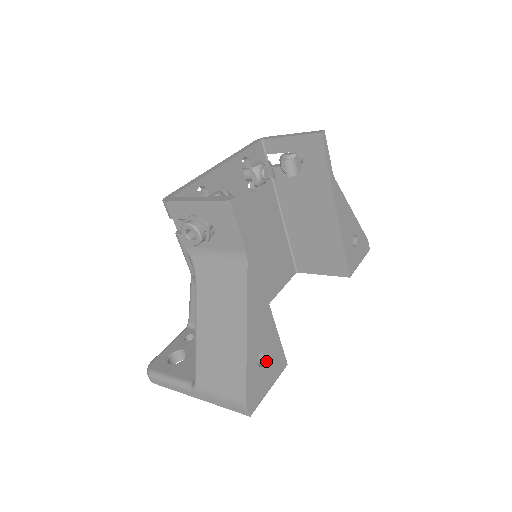
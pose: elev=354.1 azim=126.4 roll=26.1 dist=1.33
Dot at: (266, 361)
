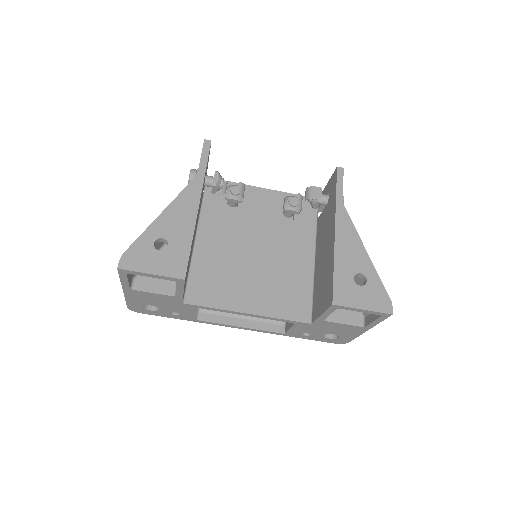
Dot at: (164, 250)
